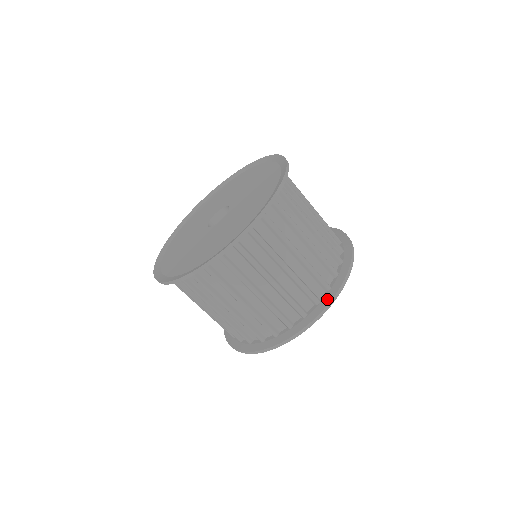
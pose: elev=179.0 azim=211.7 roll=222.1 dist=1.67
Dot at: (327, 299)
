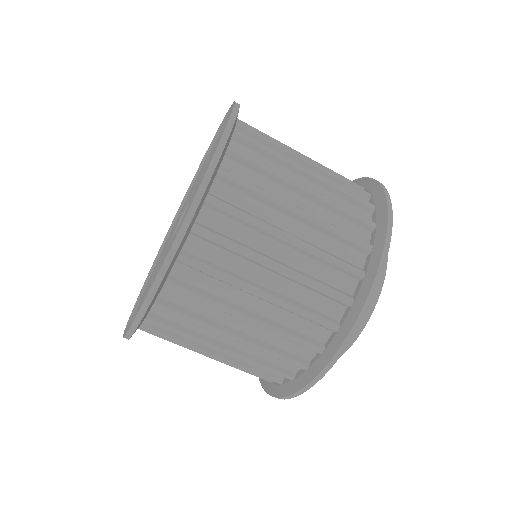
Dot at: (348, 322)
